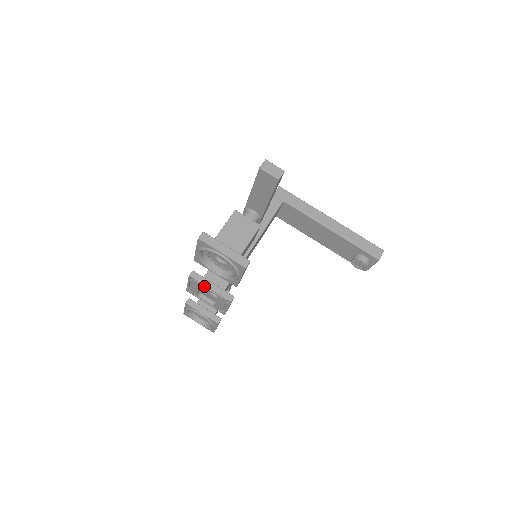
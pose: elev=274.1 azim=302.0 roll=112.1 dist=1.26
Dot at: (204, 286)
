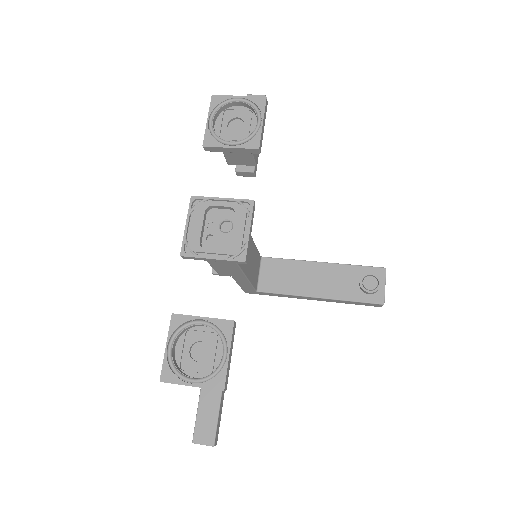
Dot at: (213, 203)
